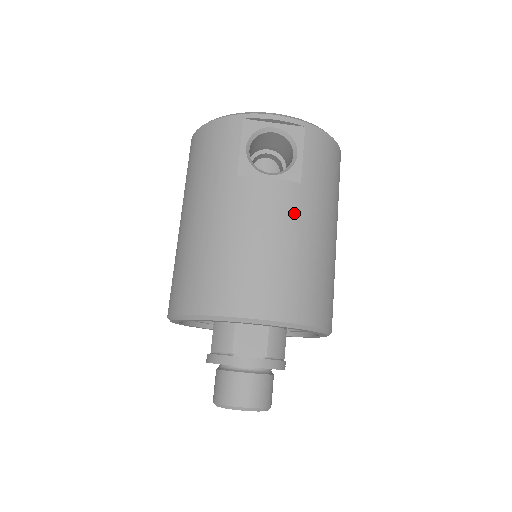
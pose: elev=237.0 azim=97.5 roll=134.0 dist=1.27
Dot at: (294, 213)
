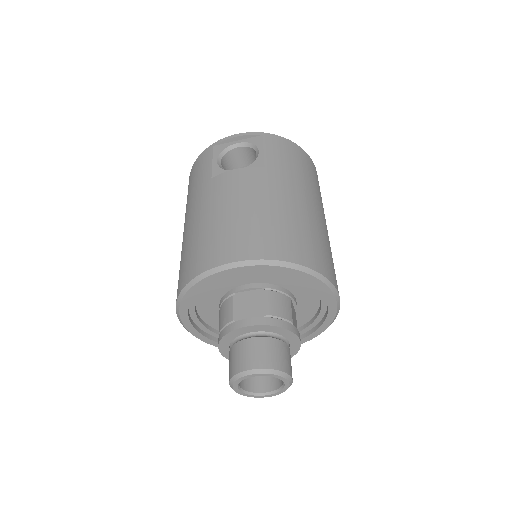
Dot at: (261, 185)
